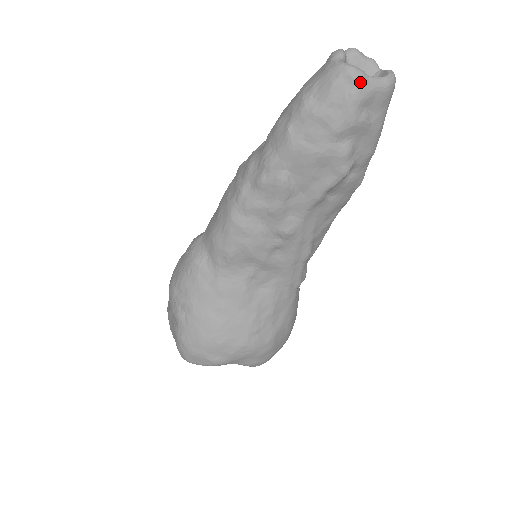
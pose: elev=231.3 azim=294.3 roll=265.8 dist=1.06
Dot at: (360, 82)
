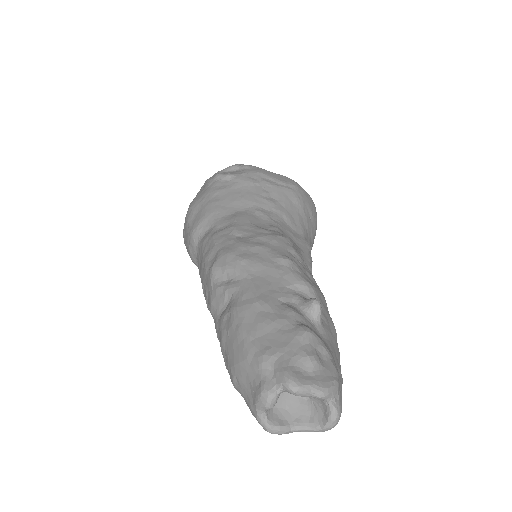
Dot at: (282, 432)
